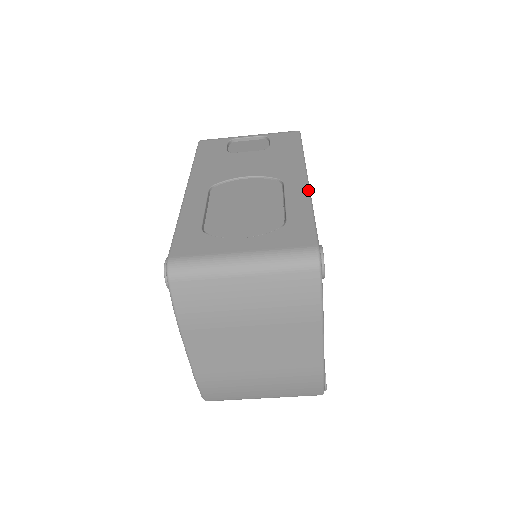
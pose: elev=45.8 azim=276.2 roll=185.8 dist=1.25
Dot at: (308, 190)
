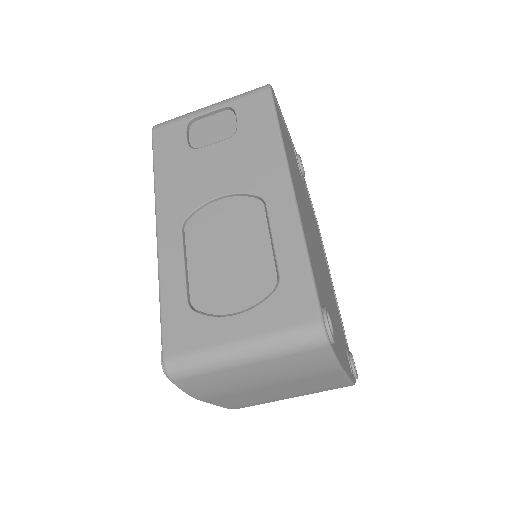
Dot at: (297, 214)
